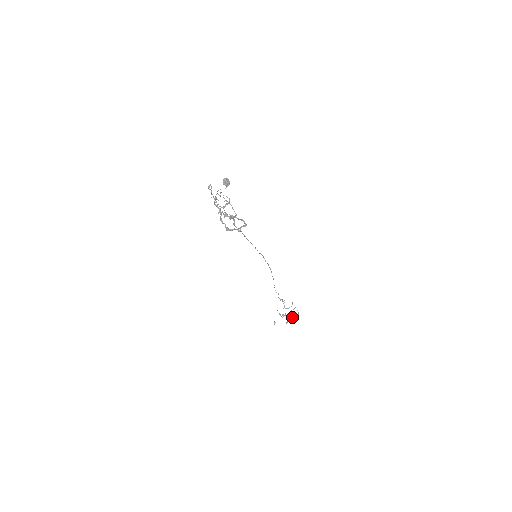
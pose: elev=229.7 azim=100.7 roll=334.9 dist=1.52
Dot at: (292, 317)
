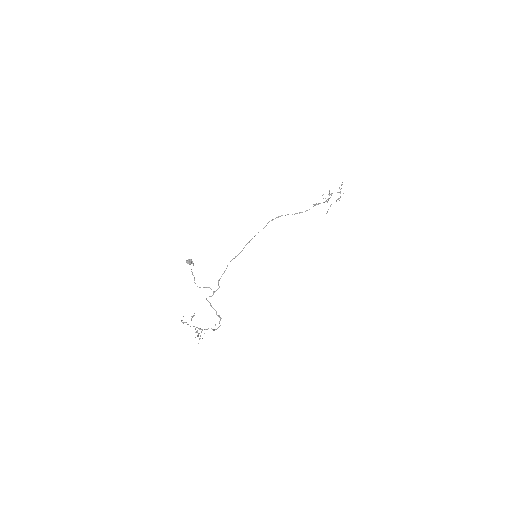
Dot at: (342, 184)
